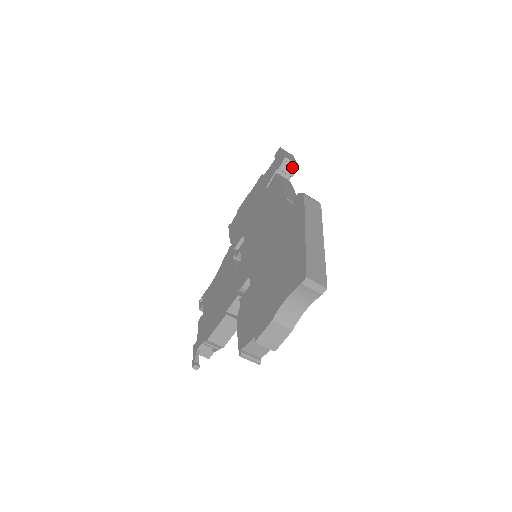
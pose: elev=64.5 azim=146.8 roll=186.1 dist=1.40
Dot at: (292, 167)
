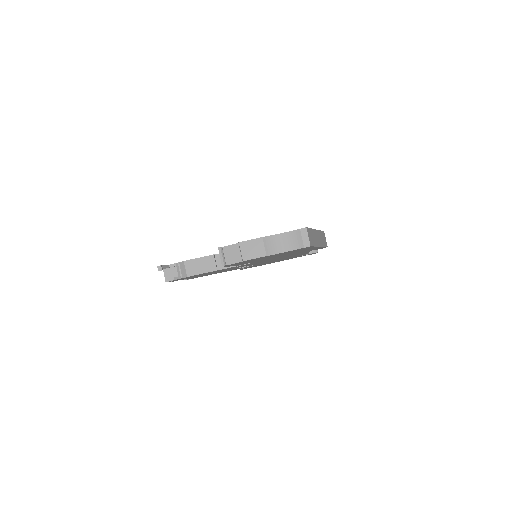
Dot at: occluded
